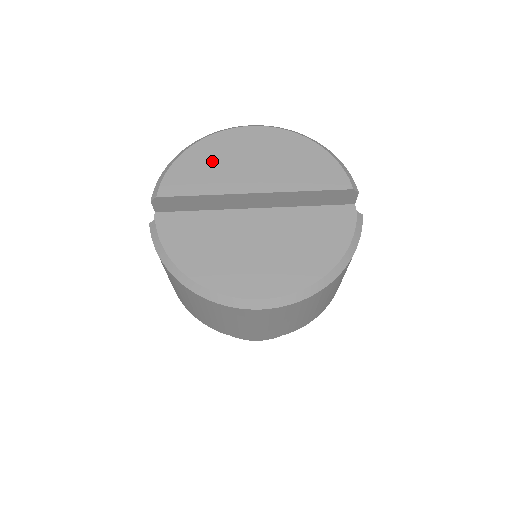
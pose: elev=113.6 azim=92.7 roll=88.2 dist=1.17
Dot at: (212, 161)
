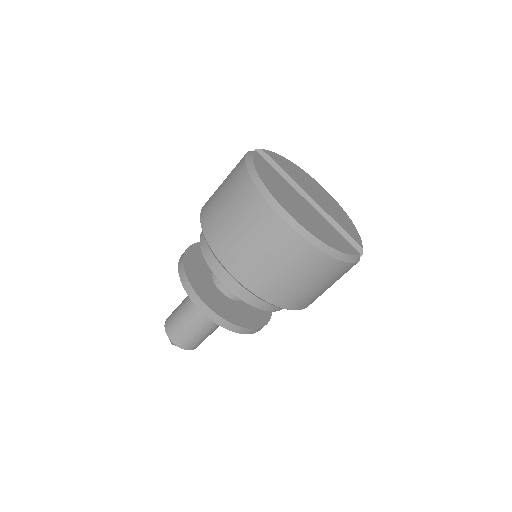
Dot at: (298, 173)
